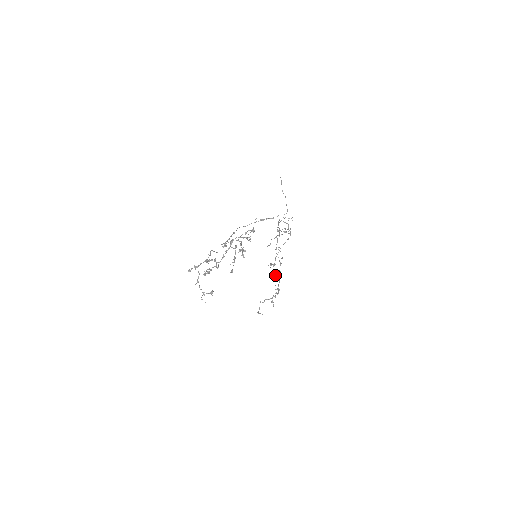
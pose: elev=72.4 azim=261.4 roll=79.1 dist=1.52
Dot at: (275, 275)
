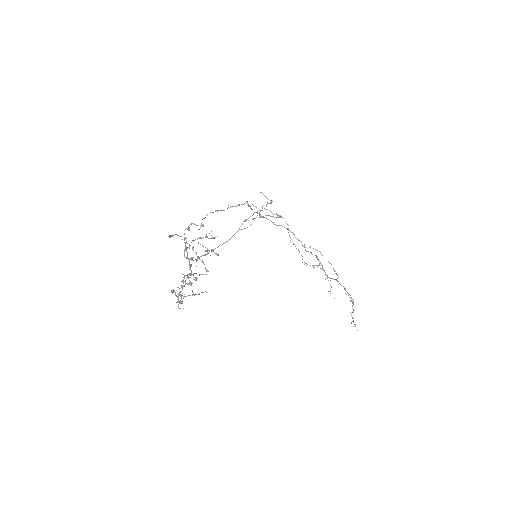
Dot at: occluded
